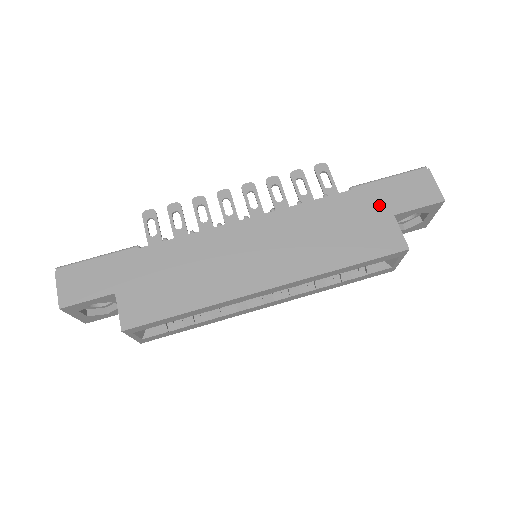
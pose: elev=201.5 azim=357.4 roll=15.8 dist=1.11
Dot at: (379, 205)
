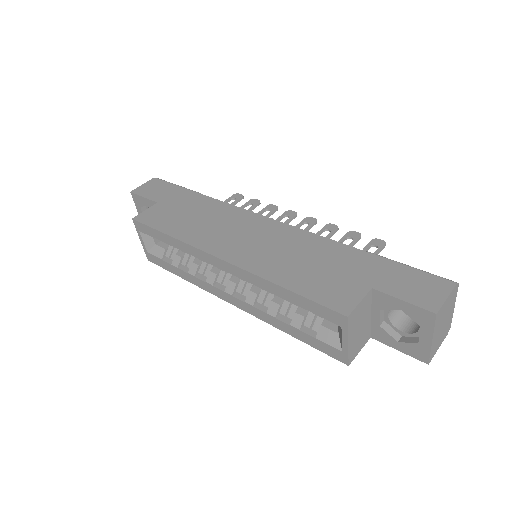
Dot at: (370, 273)
